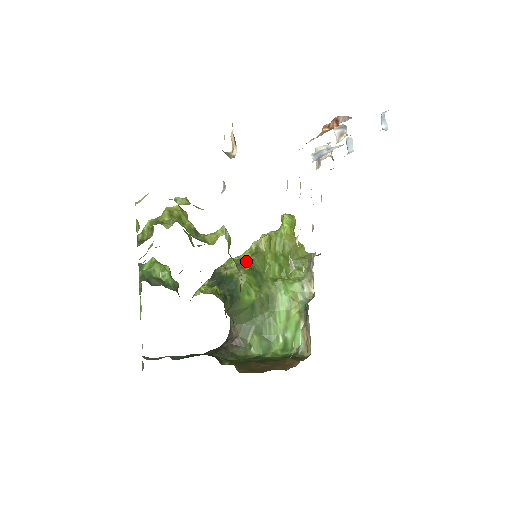
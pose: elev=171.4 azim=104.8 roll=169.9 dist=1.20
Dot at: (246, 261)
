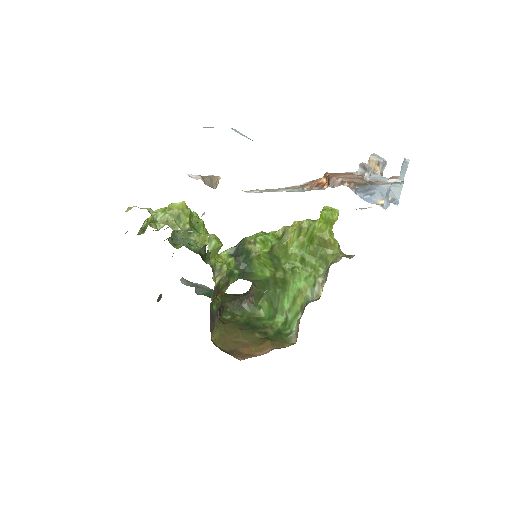
Dot at: (269, 243)
